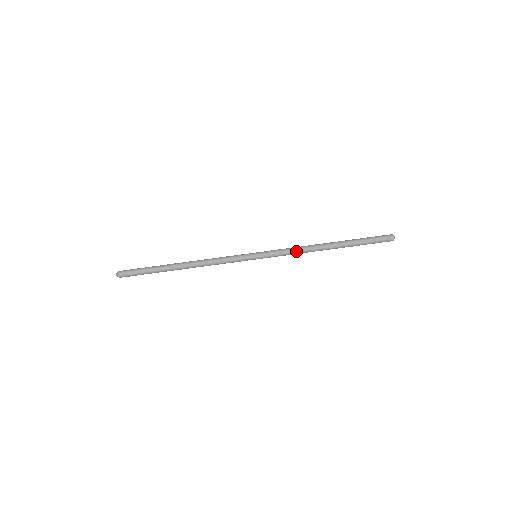
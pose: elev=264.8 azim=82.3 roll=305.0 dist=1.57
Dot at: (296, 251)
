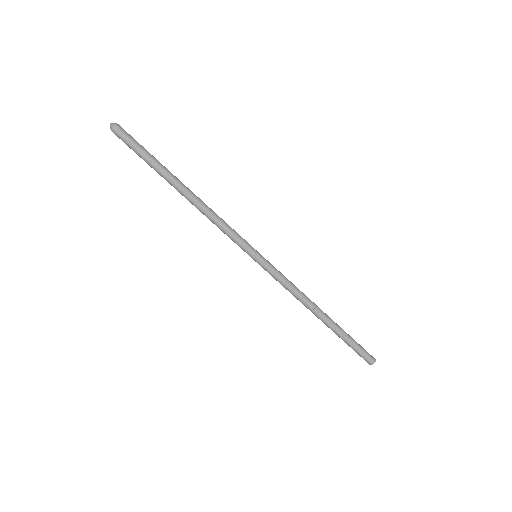
Dot at: (291, 291)
